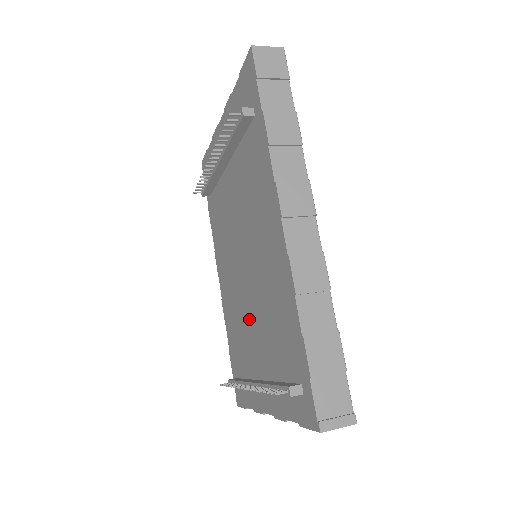
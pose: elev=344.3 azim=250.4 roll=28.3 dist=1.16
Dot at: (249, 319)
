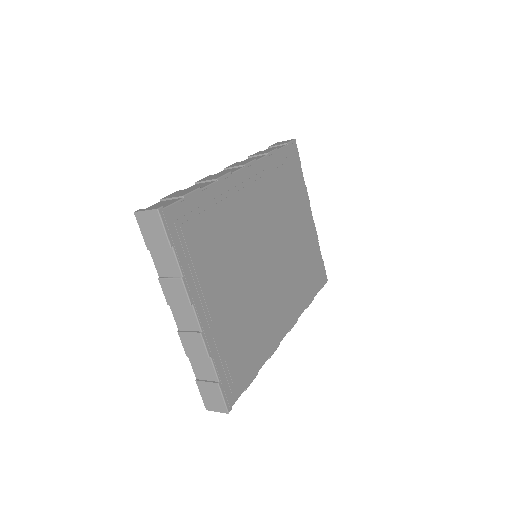
Dot at: occluded
